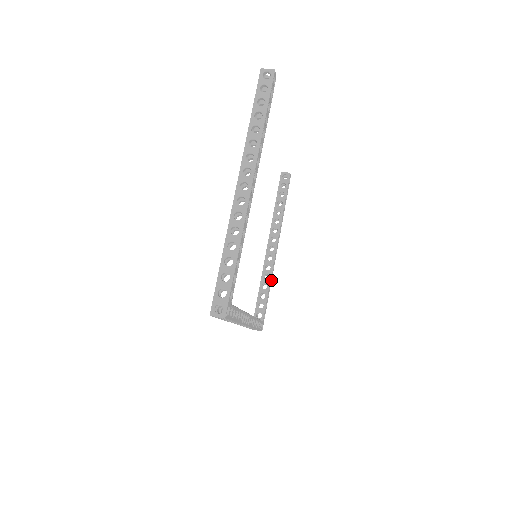
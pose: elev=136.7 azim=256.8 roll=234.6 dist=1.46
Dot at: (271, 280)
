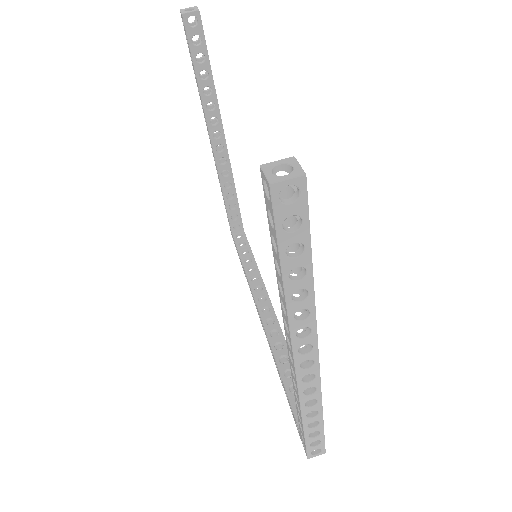
Dot at: occluded
